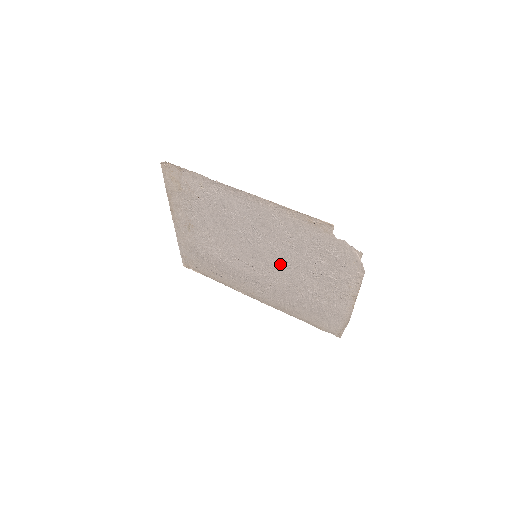
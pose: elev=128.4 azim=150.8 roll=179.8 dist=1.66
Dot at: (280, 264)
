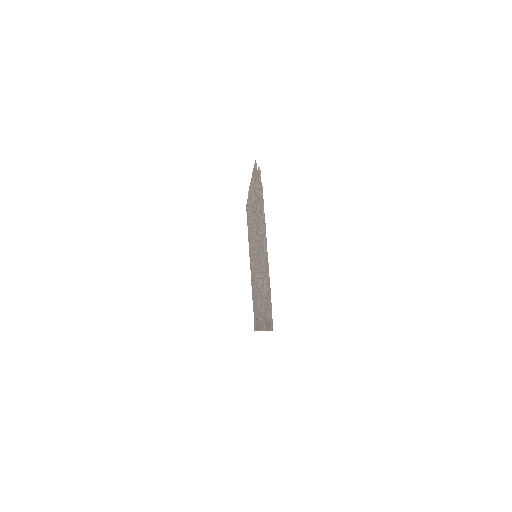
Dot at: occluded
